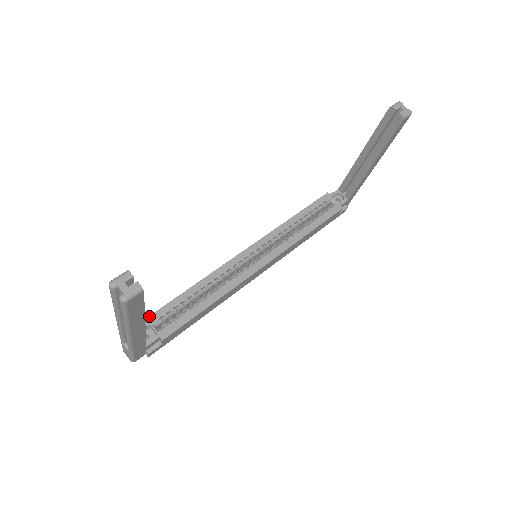
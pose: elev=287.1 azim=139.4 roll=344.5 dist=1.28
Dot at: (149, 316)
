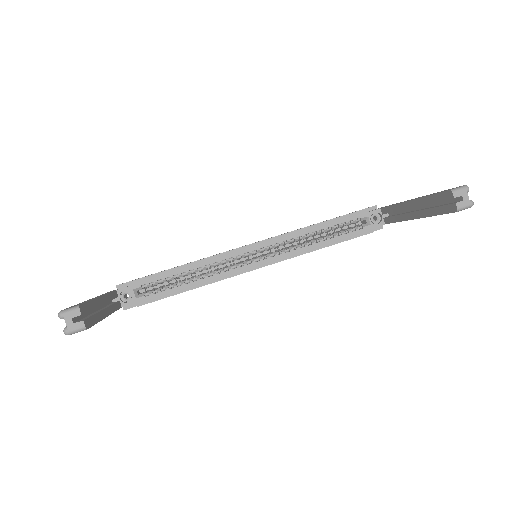
Dot at: (133, 280)
